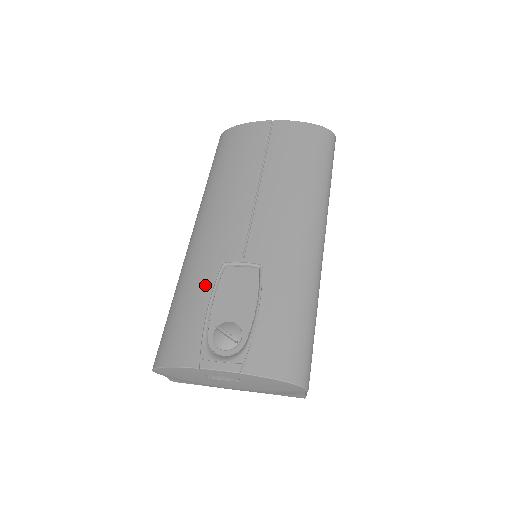
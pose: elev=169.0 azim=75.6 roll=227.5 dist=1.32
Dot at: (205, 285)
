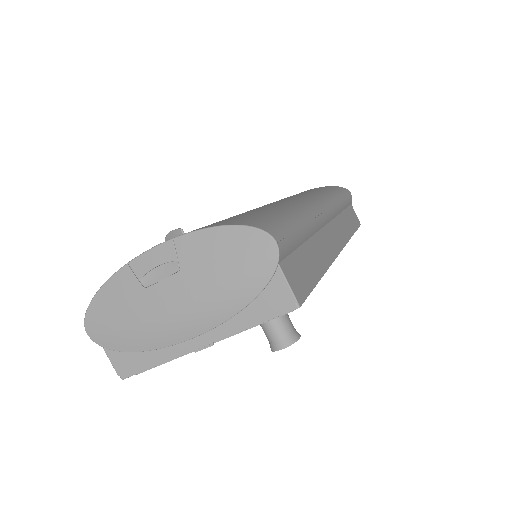
Dot at: occluded
